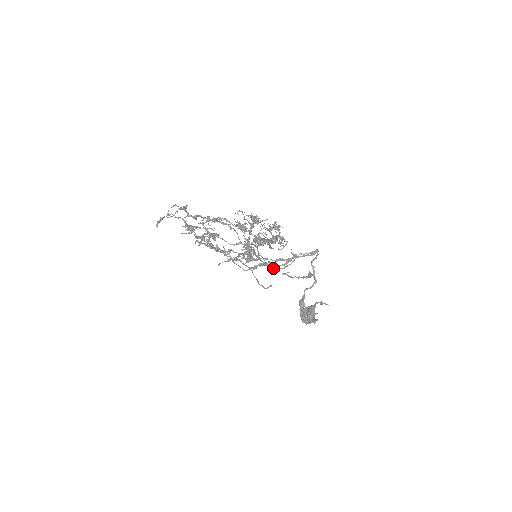
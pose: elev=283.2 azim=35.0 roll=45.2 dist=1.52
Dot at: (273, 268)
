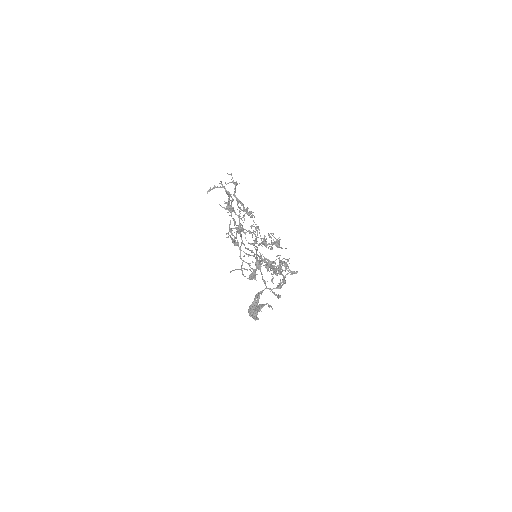
Dot at: occluded
